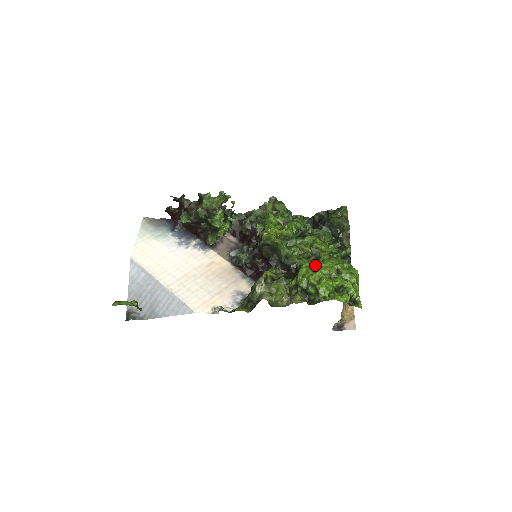
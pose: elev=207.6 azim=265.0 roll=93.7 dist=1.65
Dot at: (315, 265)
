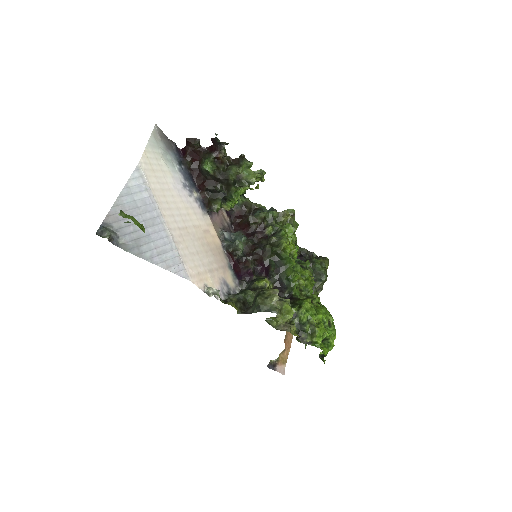
Dot at: (314, 305)
